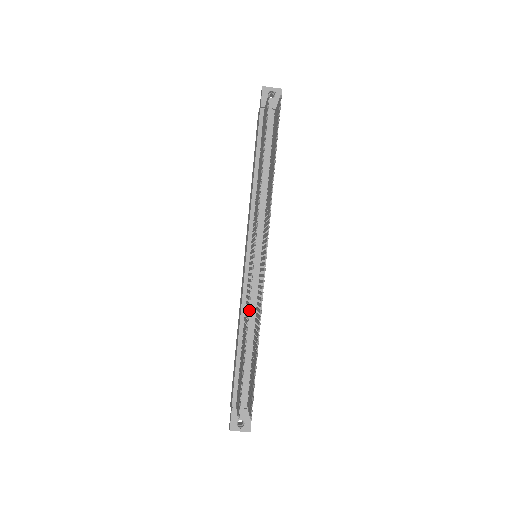
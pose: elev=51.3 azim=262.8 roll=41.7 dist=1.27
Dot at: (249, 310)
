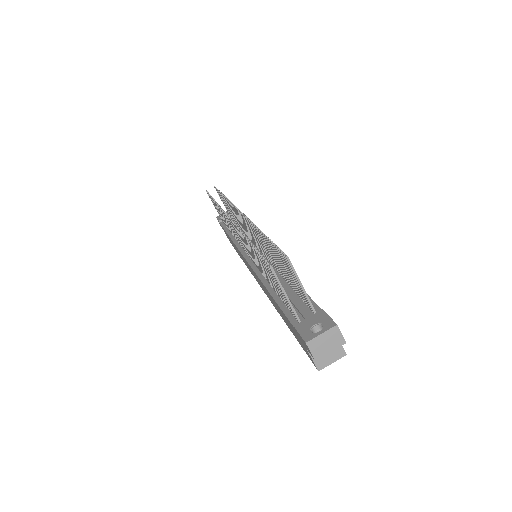
Dot at: (239, 228)
